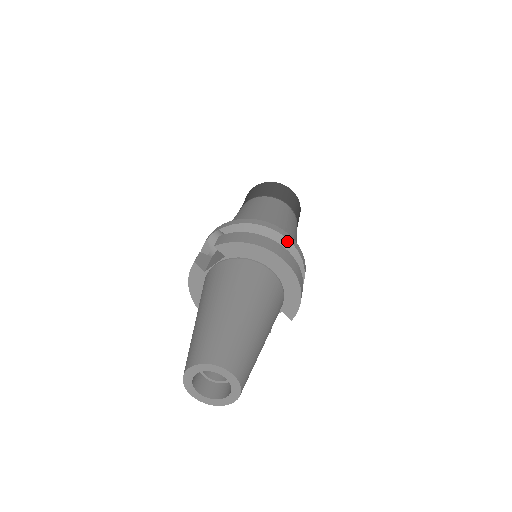
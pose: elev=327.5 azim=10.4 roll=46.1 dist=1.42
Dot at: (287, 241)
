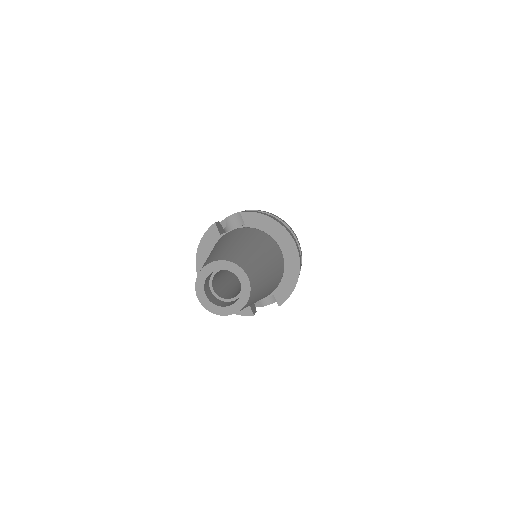
Dot at: occluded
